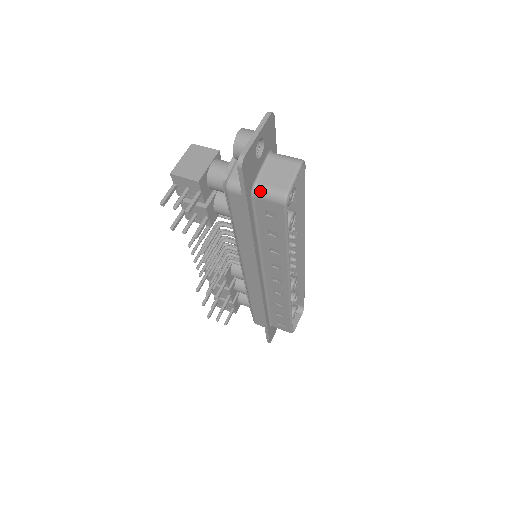
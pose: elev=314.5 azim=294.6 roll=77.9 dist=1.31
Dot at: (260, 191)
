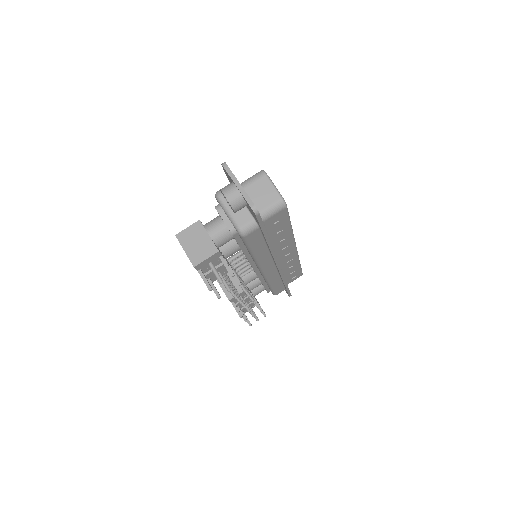
Dot at: (265, 215)
